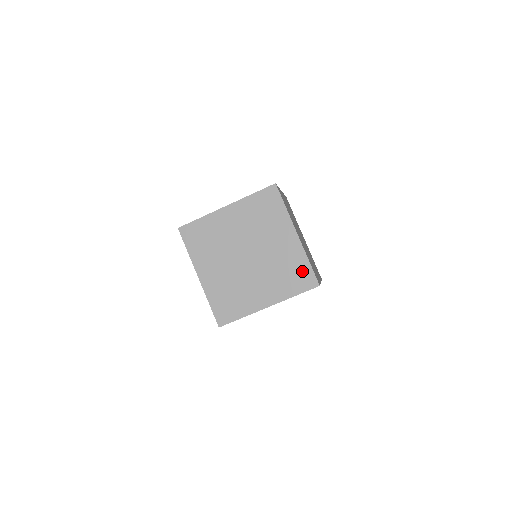
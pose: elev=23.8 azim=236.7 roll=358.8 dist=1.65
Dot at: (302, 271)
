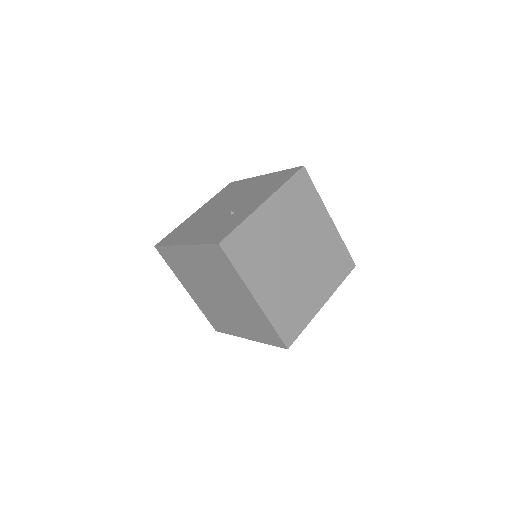
Dot at: (268, 330)
